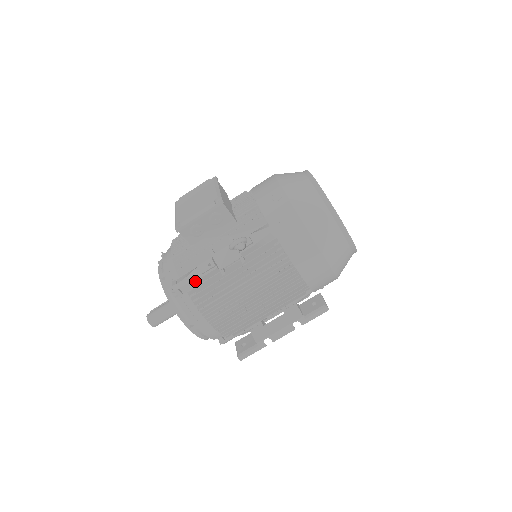
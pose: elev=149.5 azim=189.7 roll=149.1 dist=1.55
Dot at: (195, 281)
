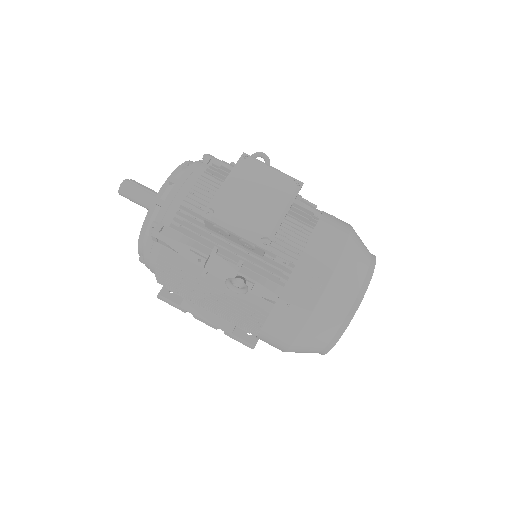
Dot at: (176, 251)
